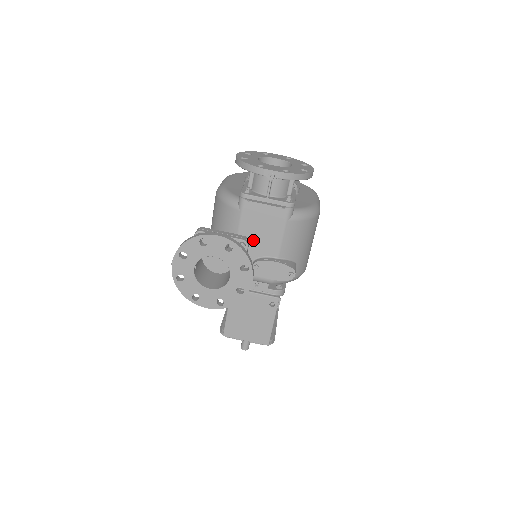
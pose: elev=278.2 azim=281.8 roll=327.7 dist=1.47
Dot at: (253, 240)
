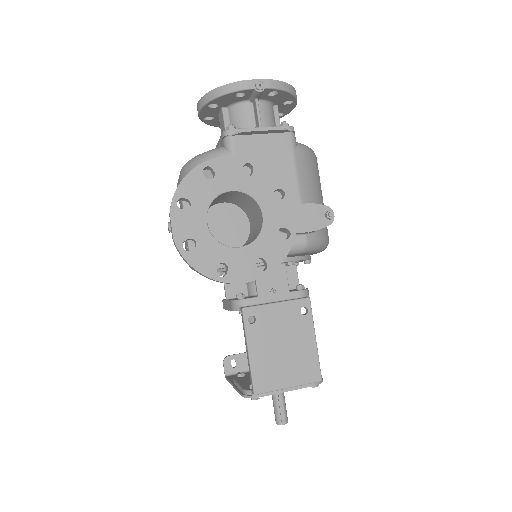
Dot at: occluded
